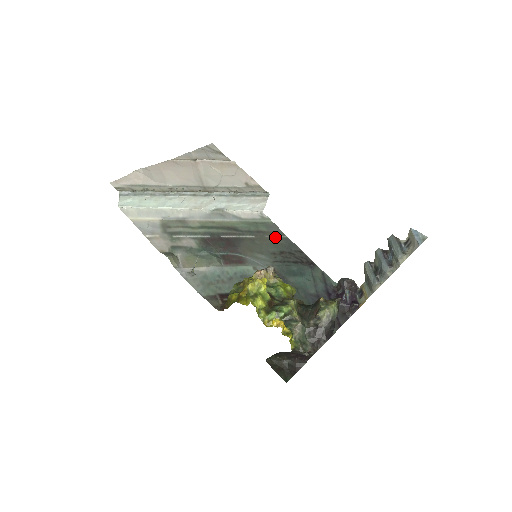
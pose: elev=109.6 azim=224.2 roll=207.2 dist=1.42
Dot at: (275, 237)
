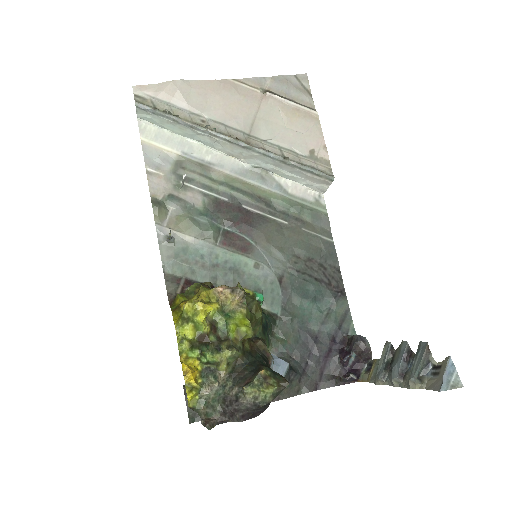
Dot at: (315, 235)
